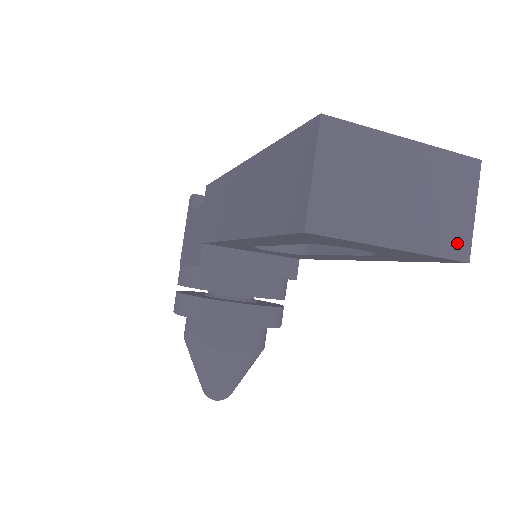
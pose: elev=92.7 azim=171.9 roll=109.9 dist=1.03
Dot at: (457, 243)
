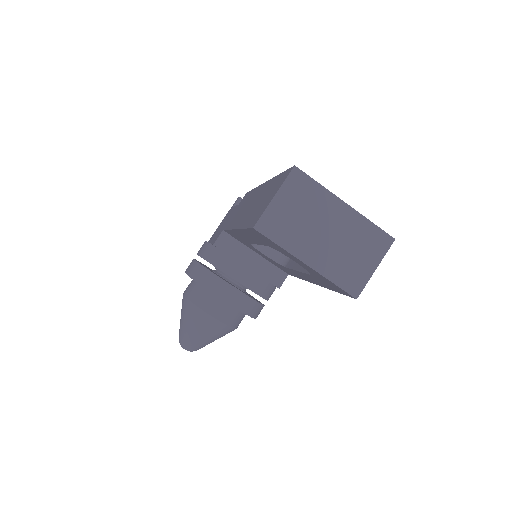
Dot at: (353, 283)
